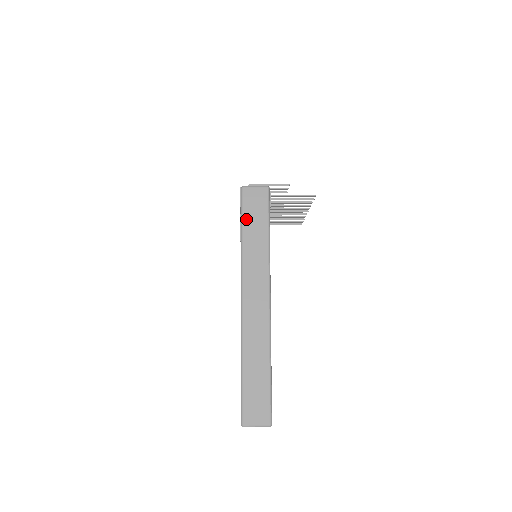
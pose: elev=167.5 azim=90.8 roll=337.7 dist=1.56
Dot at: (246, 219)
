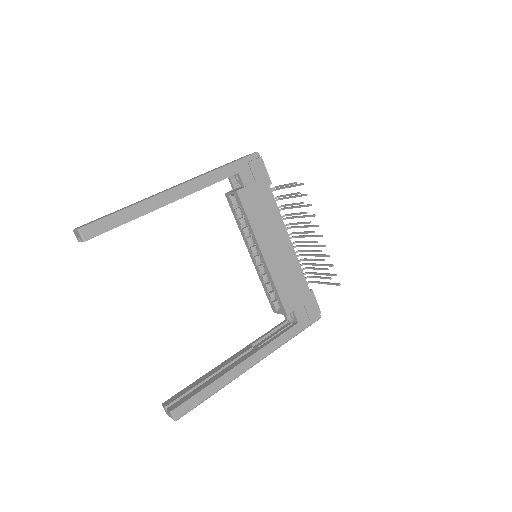
Dot at: occluded
